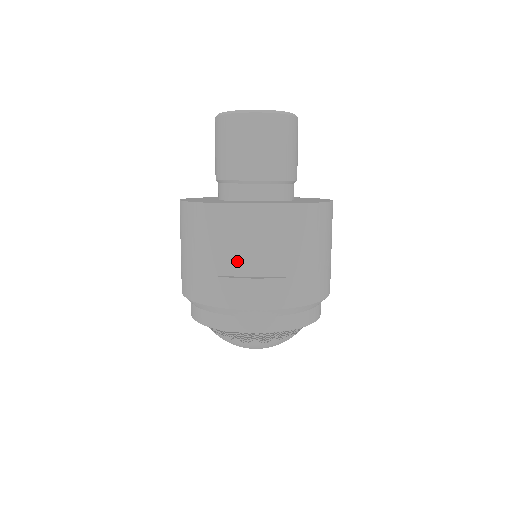
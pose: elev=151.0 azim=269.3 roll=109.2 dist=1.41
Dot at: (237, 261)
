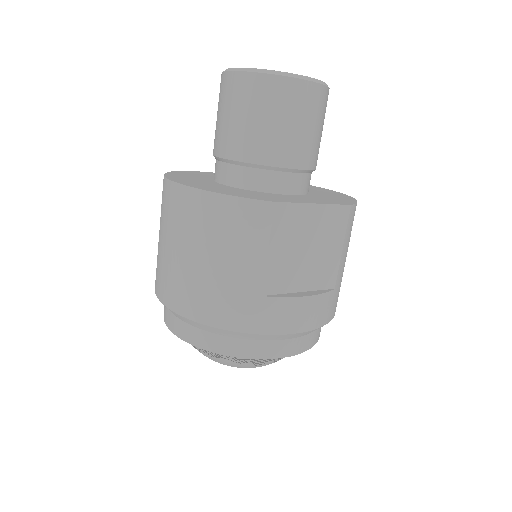
Dot at: (285, 275)
